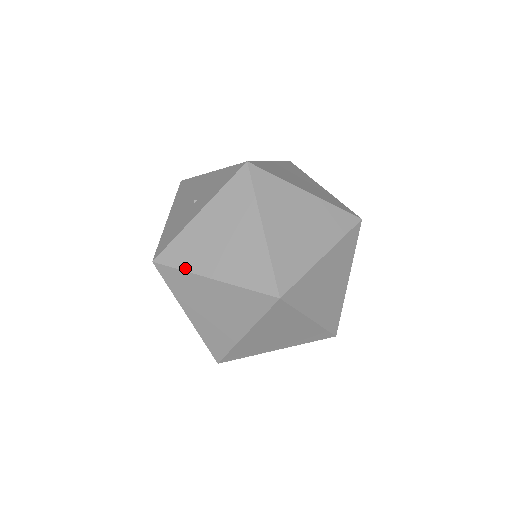
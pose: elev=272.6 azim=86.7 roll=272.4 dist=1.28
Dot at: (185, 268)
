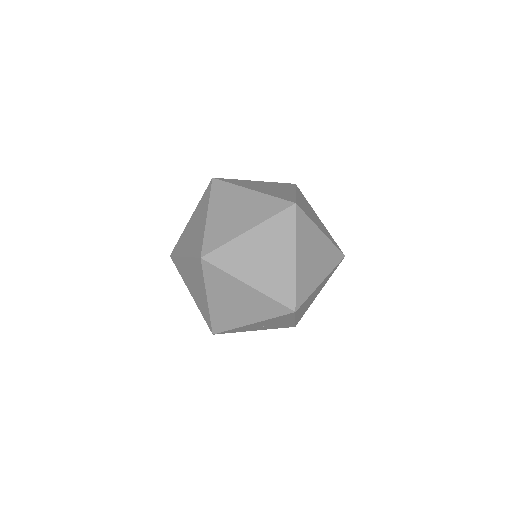
Dot at: (235, 184)
